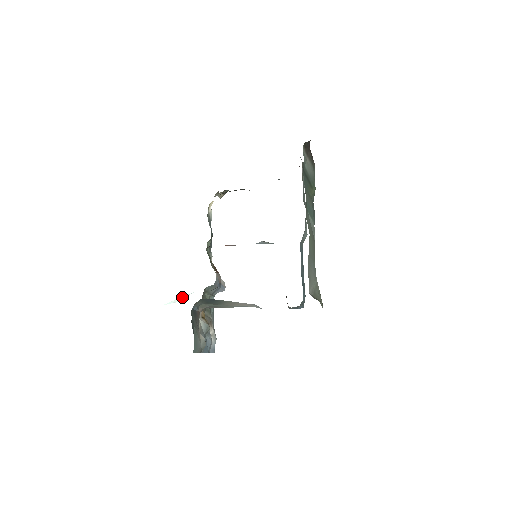
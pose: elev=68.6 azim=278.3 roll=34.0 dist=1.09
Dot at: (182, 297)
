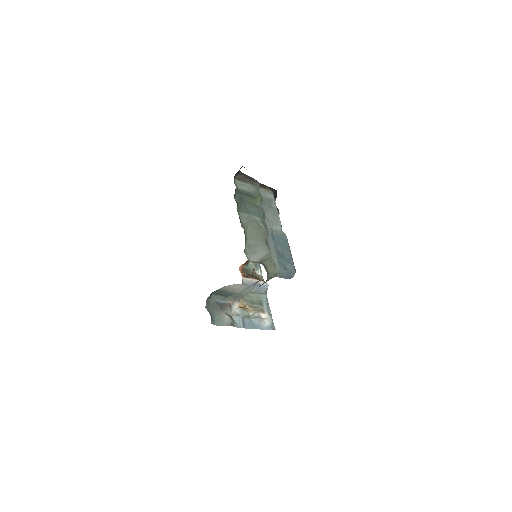
Dot at: occluded
